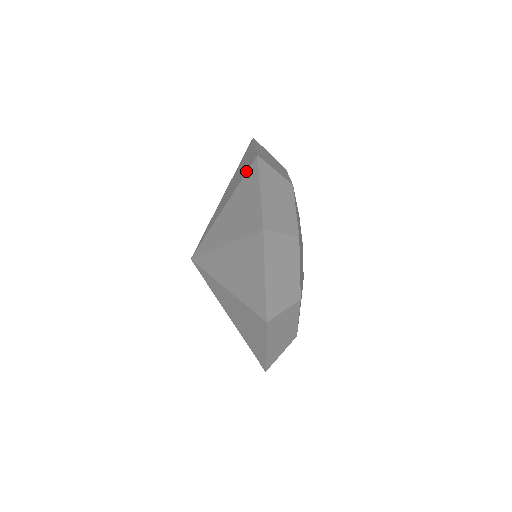
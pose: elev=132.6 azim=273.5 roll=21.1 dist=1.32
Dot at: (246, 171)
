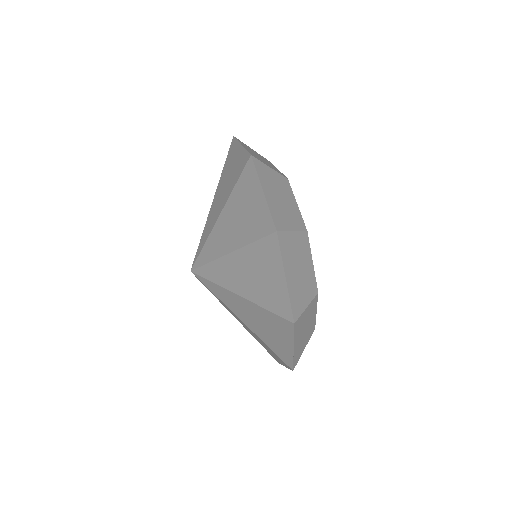
Dot at: (260, 236)
